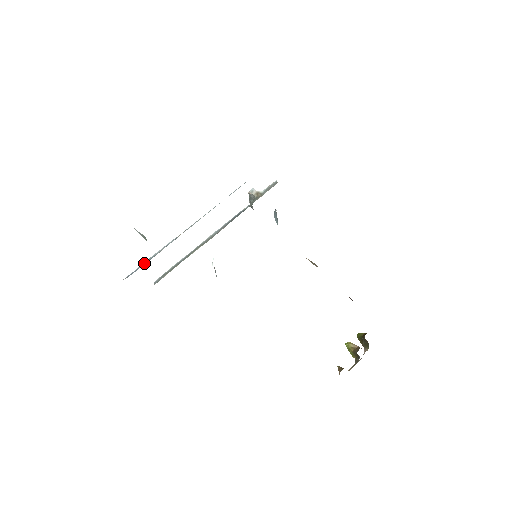
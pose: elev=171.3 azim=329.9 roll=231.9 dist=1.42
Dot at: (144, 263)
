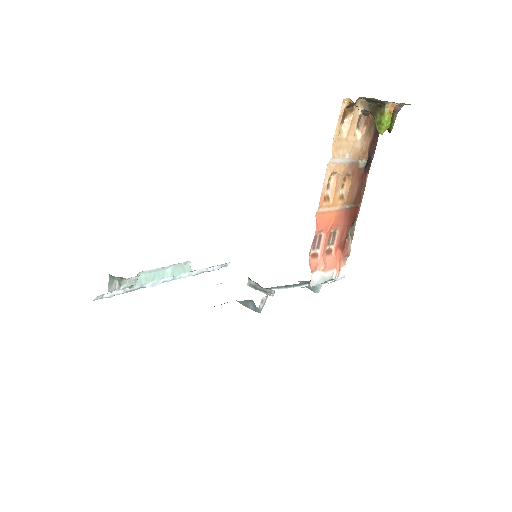
Dot at: occluded
